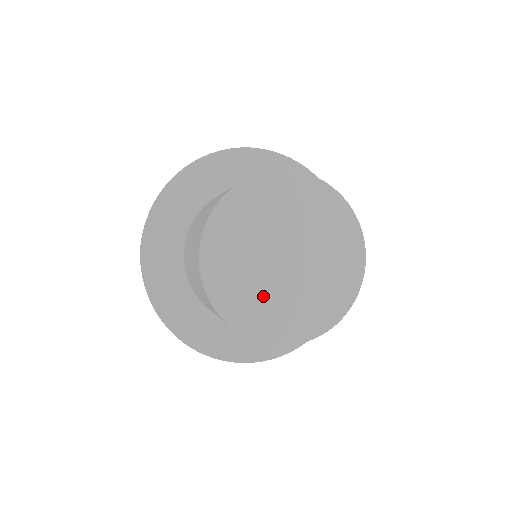
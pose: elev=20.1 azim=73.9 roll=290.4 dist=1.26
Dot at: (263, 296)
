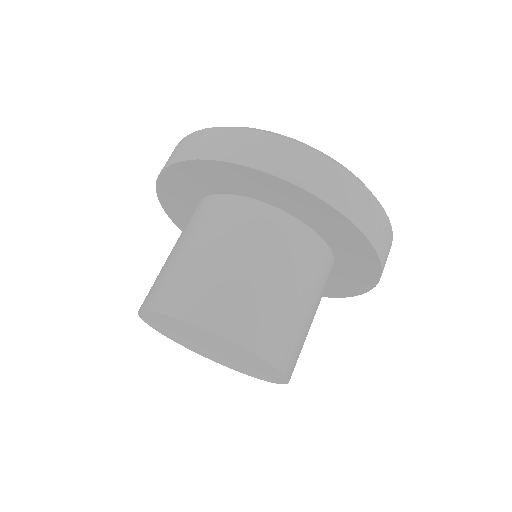
Dot at: (208, 353)
